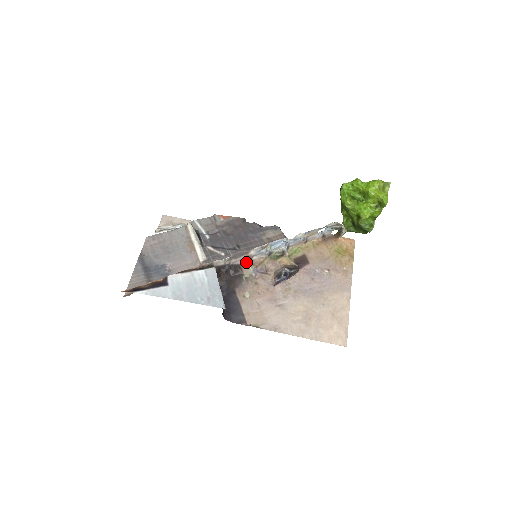
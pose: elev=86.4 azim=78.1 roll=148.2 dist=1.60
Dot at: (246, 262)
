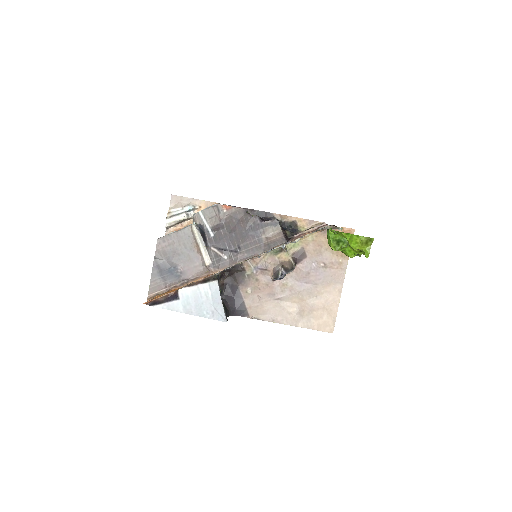
Dot at: (248, 260)
